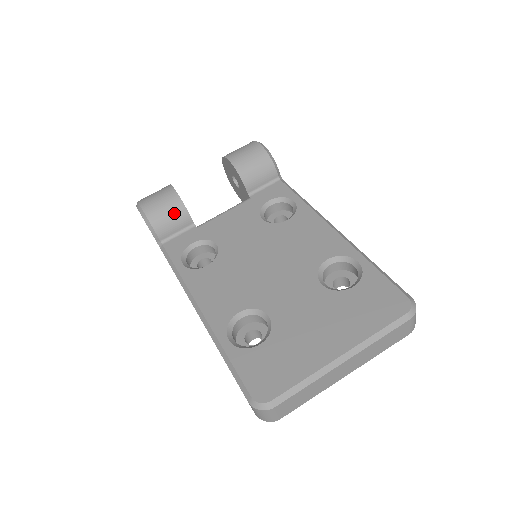
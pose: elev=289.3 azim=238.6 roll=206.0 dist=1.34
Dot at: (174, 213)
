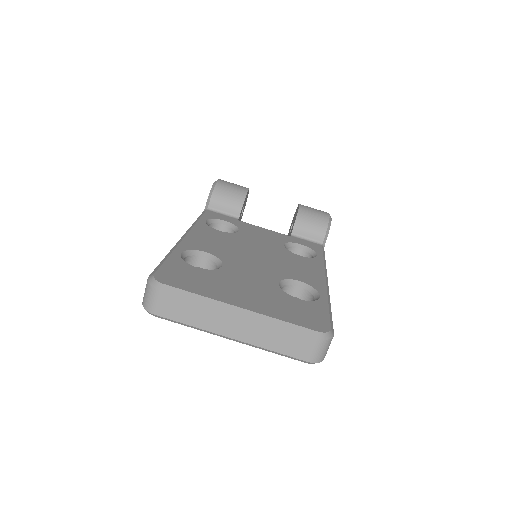
Dot at: (234, 198)
